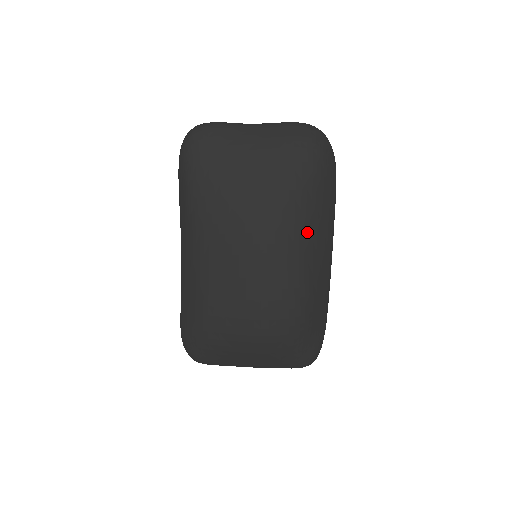
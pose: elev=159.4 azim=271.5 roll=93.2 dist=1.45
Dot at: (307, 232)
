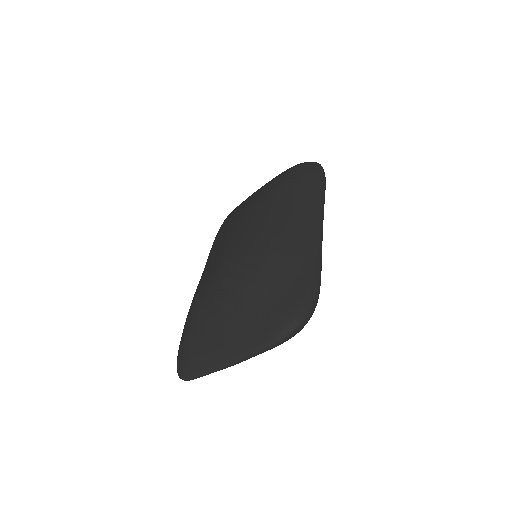
Dot at: (282, 200)
